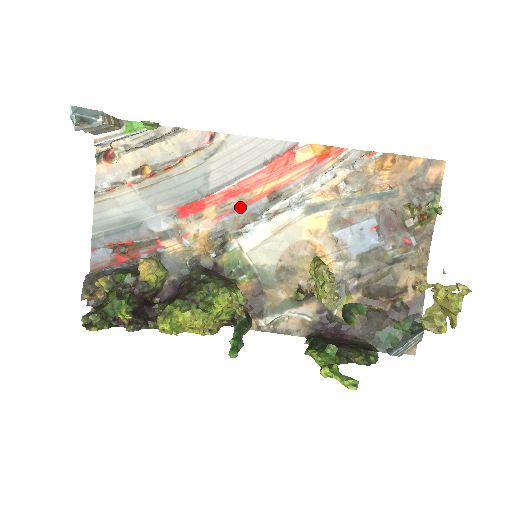
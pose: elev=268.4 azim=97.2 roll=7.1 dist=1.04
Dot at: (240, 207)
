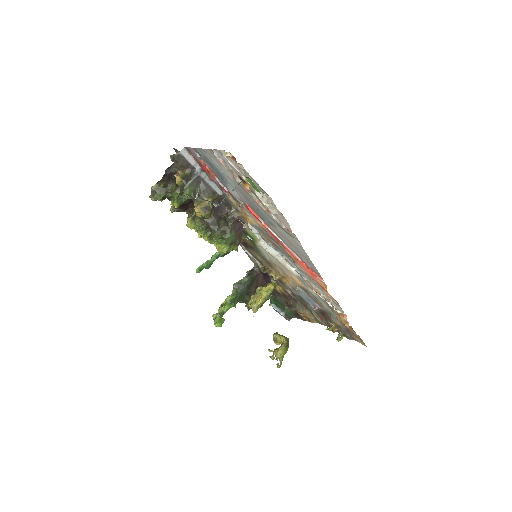
Dot at: (275, 241)
